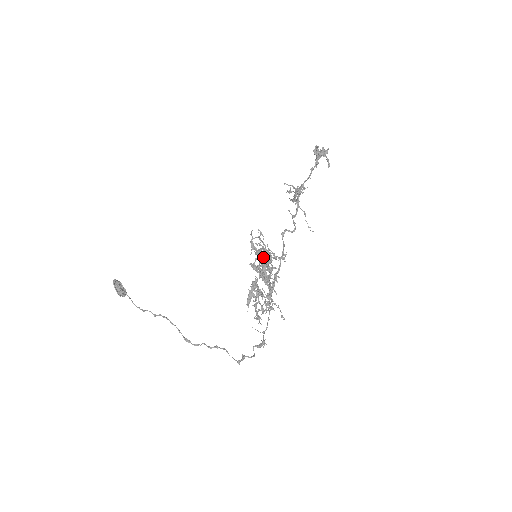
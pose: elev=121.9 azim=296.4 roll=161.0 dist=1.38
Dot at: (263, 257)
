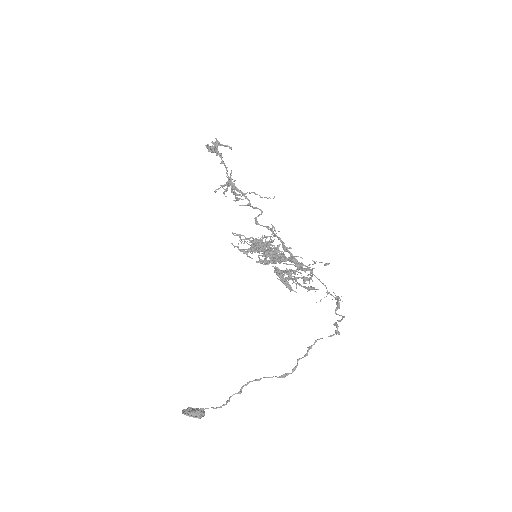
Dot at: (259, 246)
